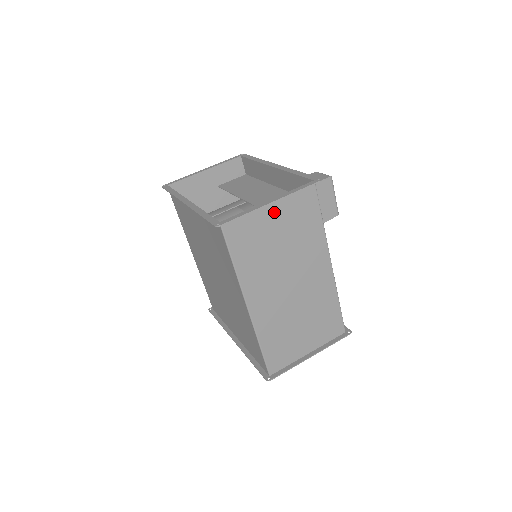
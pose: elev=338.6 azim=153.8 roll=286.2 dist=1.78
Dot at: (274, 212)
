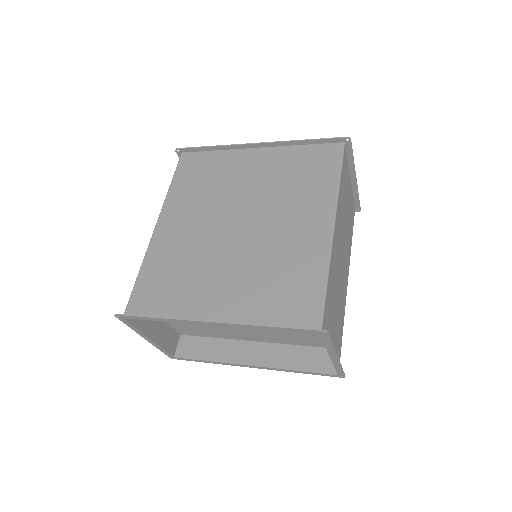
Dot at: (350, 189)
